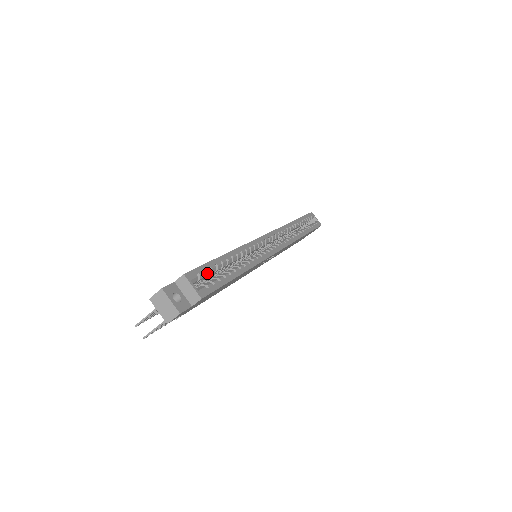
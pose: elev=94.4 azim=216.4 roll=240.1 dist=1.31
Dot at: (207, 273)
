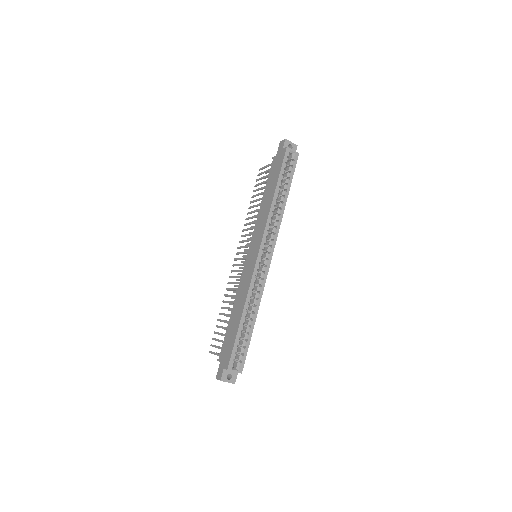
Dot at: (237, 350)
